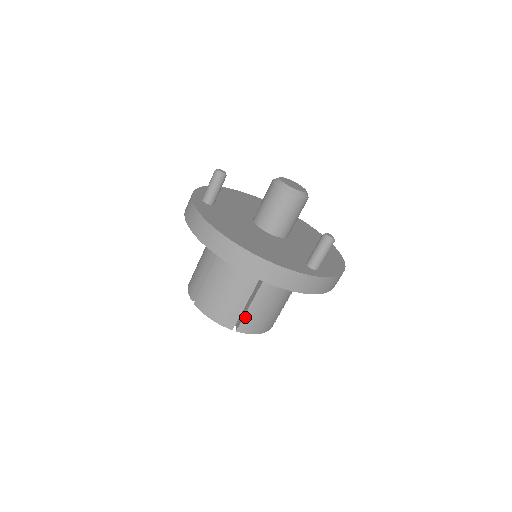
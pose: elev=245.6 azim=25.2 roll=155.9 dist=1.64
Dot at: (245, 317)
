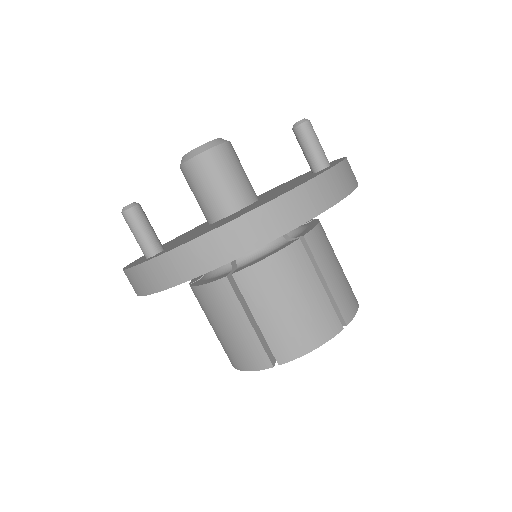
Dot at: (336, 300)
